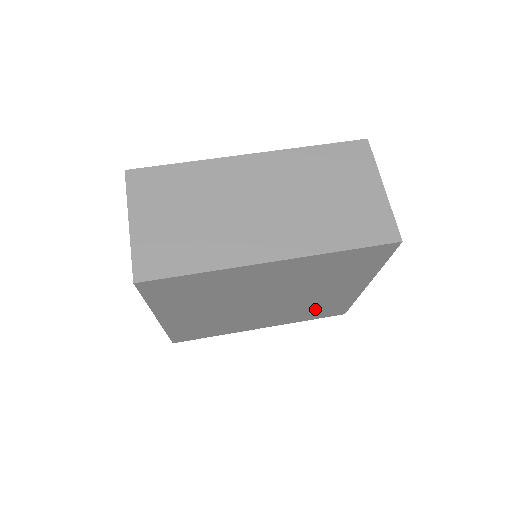
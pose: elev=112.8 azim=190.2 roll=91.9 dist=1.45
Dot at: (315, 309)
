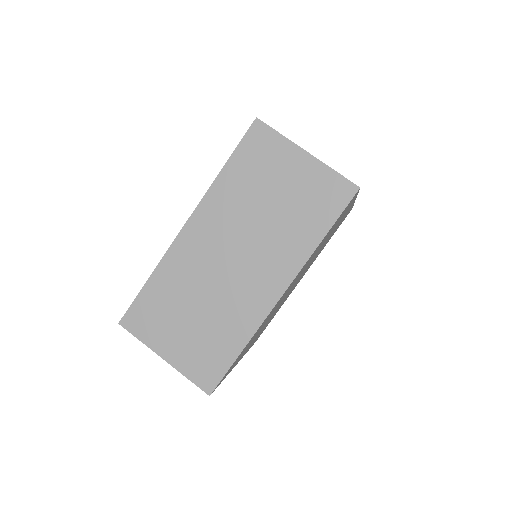
Dot at: occluded
